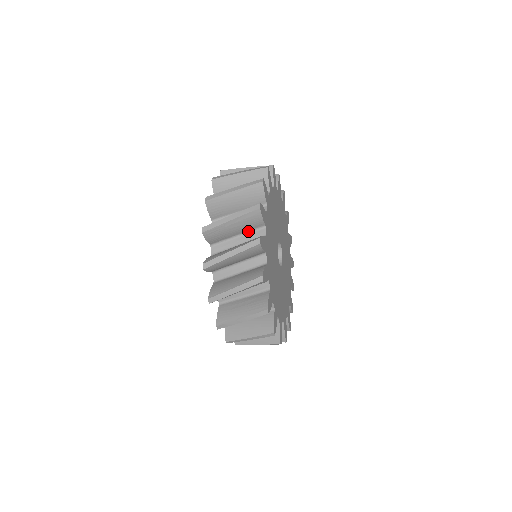
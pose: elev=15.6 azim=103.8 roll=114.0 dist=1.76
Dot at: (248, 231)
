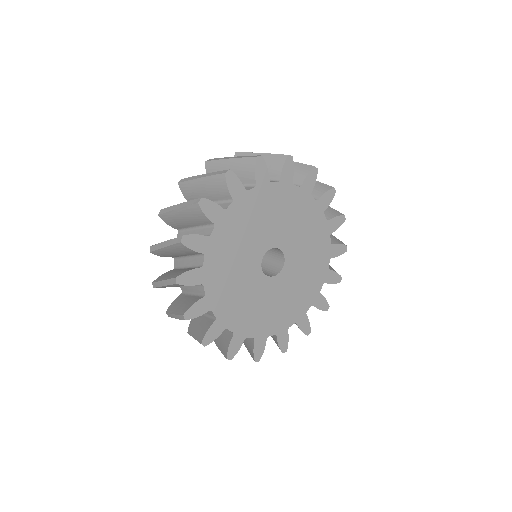
Dot at: occluded
